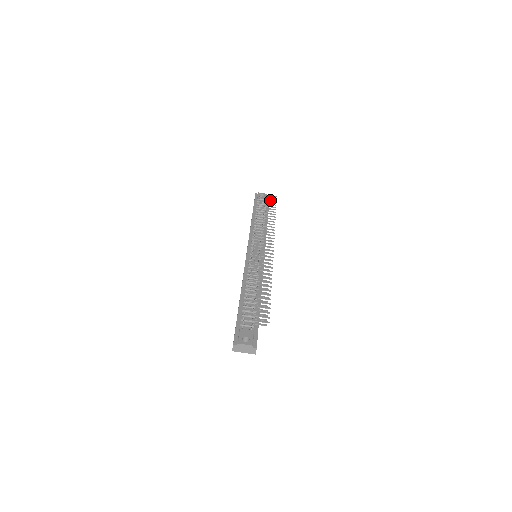
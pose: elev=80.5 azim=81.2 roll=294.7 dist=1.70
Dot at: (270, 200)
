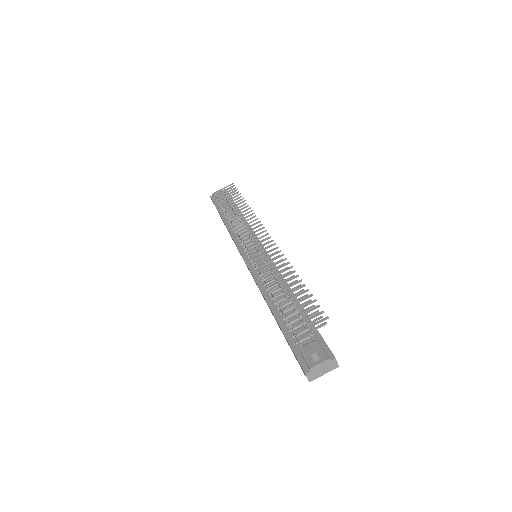
Dot at: occluded
